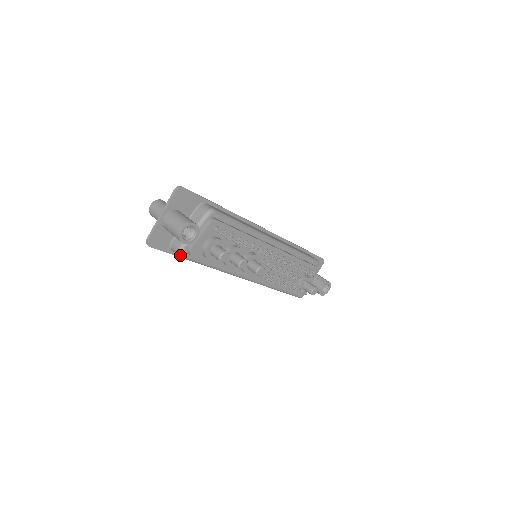
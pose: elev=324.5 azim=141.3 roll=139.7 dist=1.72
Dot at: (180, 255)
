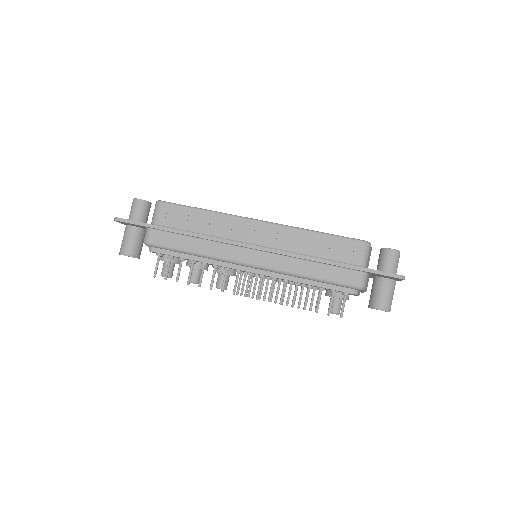
Dot at: occluded
